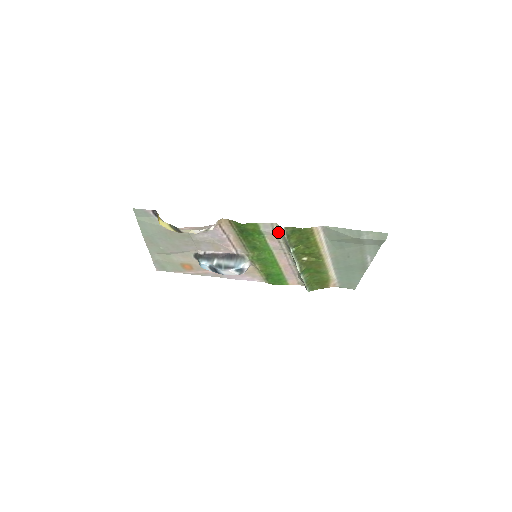
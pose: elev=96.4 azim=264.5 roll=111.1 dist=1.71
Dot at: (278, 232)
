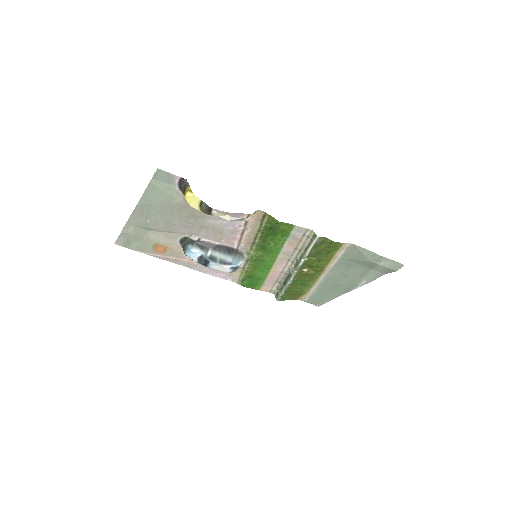
Dot at: (305, 239)
